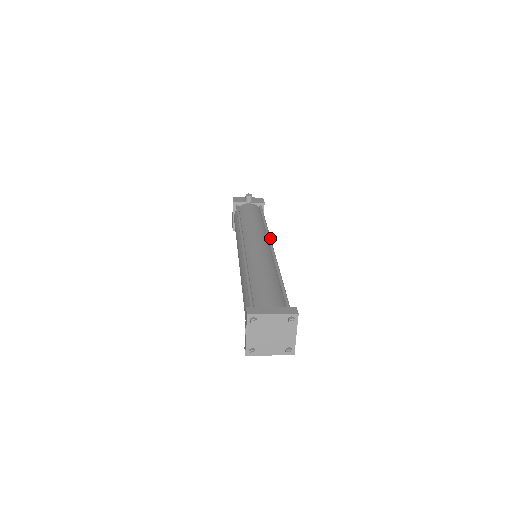
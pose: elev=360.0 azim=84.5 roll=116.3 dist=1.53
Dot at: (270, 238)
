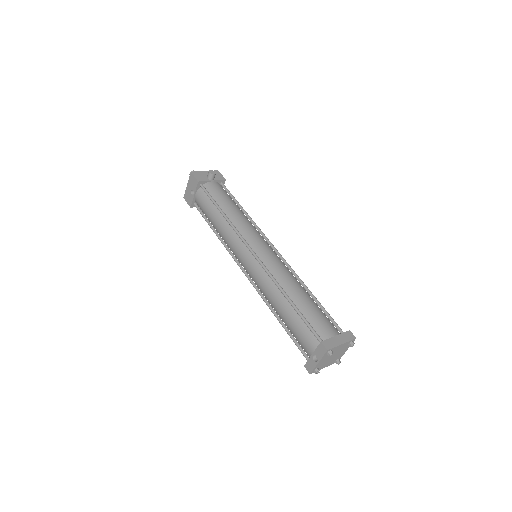
Dot at: occluded
